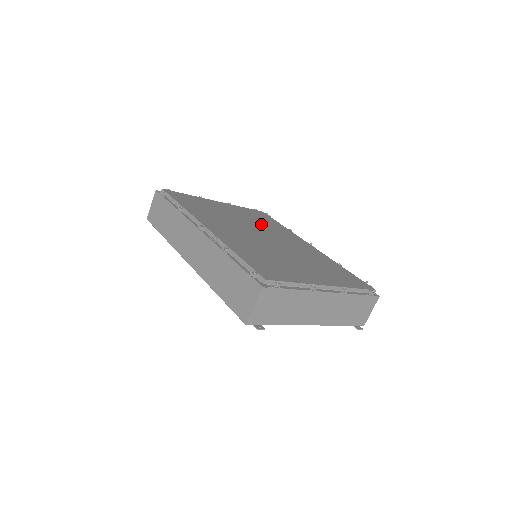
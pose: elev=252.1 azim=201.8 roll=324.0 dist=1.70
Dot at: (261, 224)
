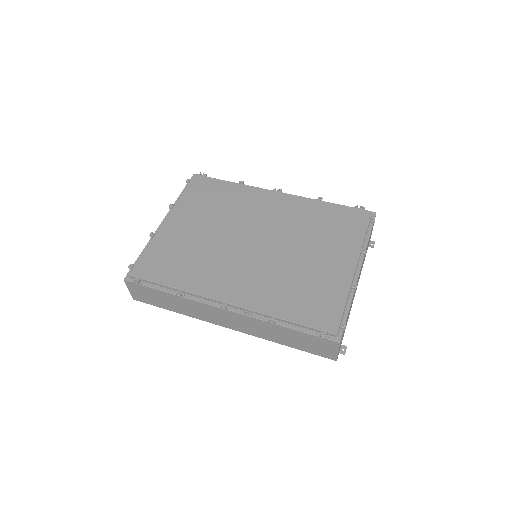
Dot at: (225, 213)
